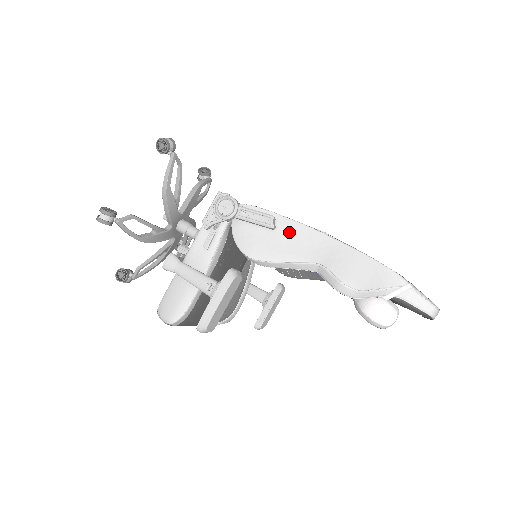
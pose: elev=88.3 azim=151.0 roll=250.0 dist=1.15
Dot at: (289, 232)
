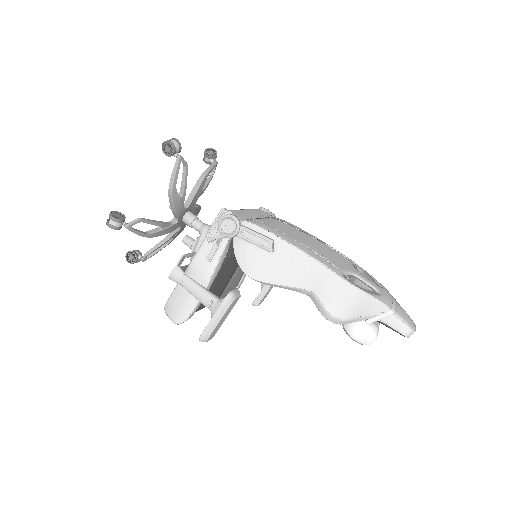
Dot at: (286, 256)
